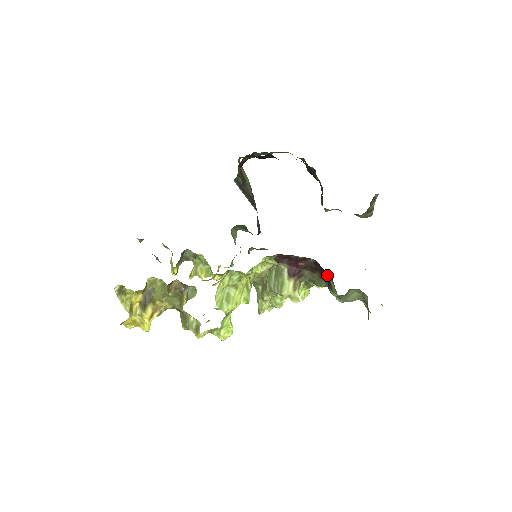
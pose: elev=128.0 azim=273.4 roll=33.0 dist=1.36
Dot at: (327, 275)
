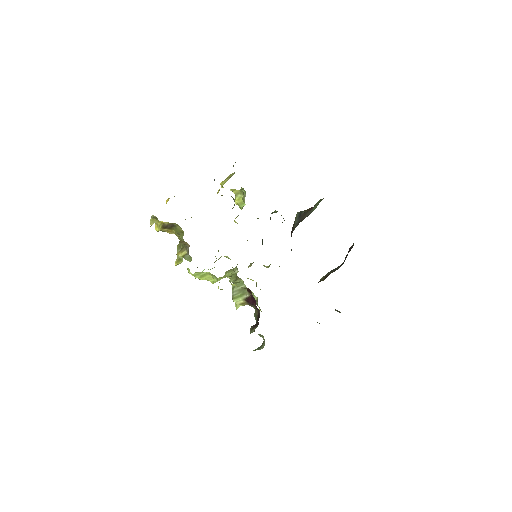
Dot at: occluded
